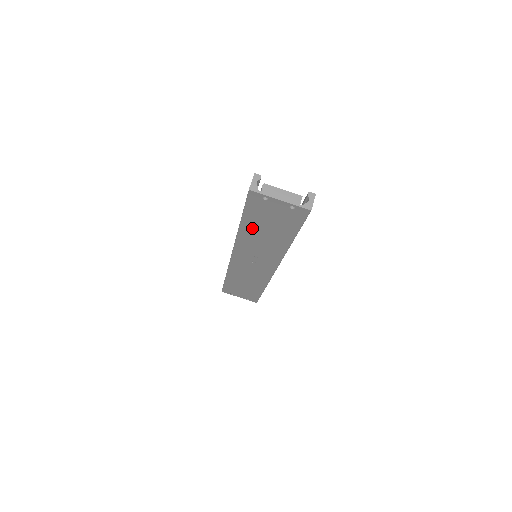
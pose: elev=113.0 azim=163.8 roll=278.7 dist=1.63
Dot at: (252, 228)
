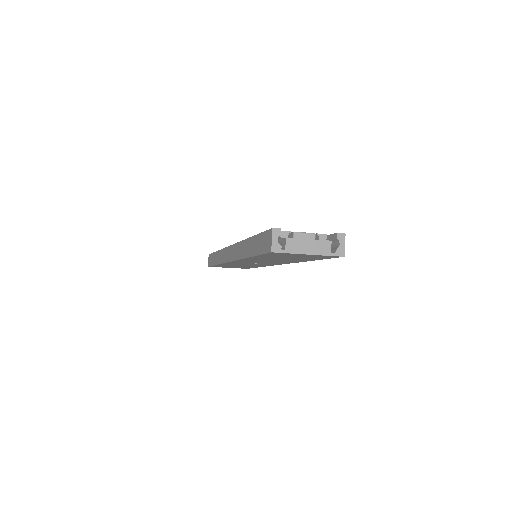
Dot at: (263, 258)
